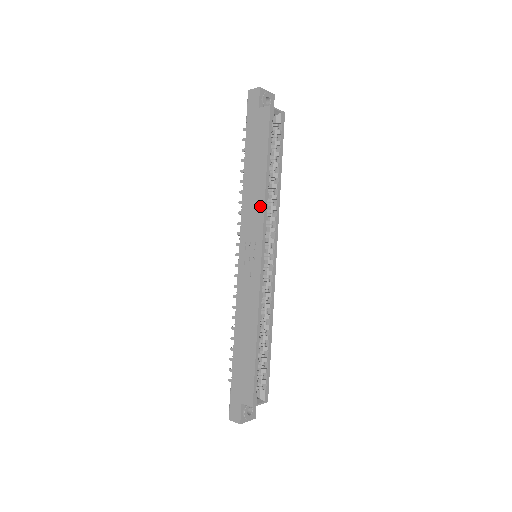
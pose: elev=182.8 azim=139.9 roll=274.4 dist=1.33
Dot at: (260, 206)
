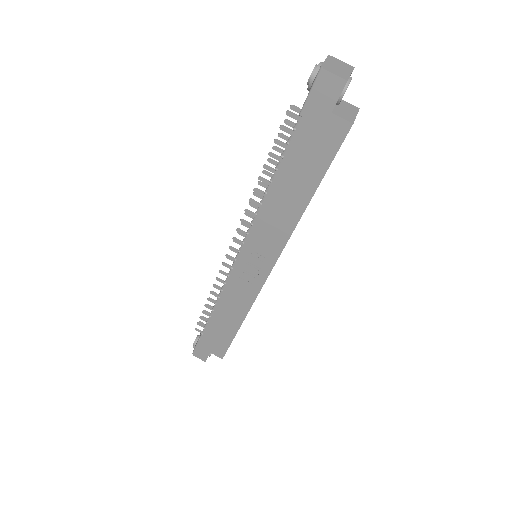
Dot at: (285, 231)
